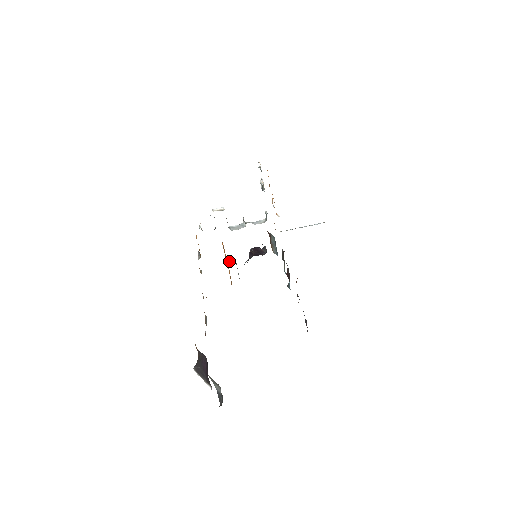
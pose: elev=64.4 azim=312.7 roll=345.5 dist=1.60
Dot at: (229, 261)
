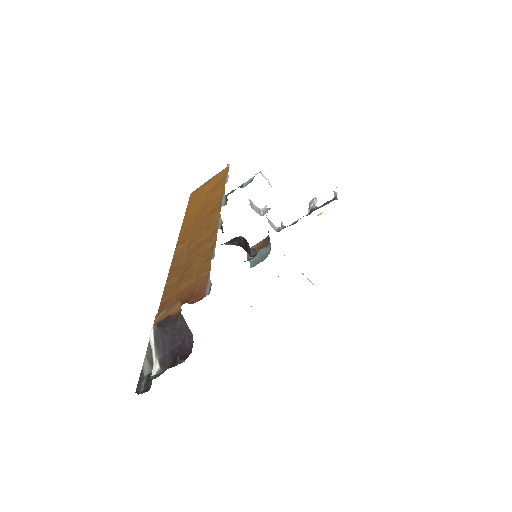
Dot at: (221, 227)
